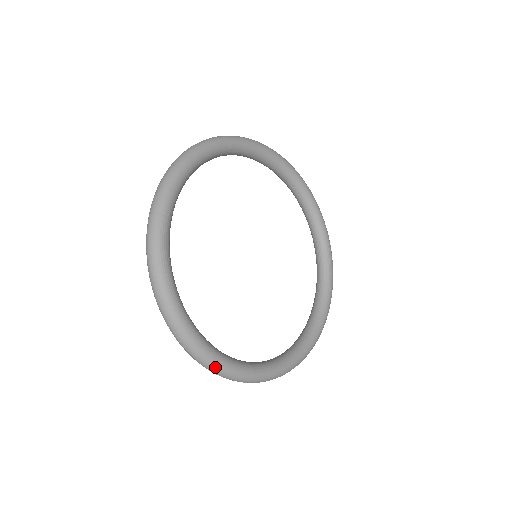
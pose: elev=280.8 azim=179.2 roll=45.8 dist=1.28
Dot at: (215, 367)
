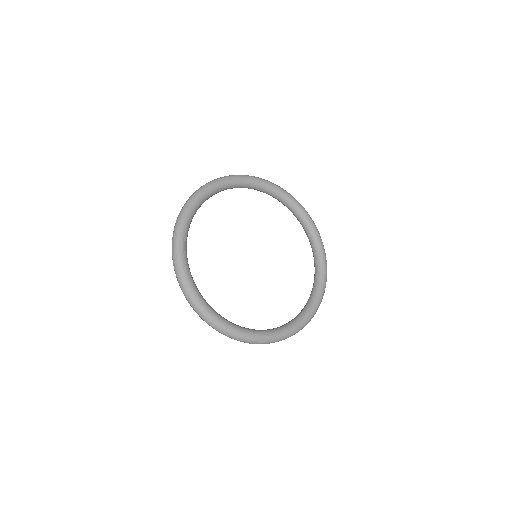
Dot at: (179, 269)
